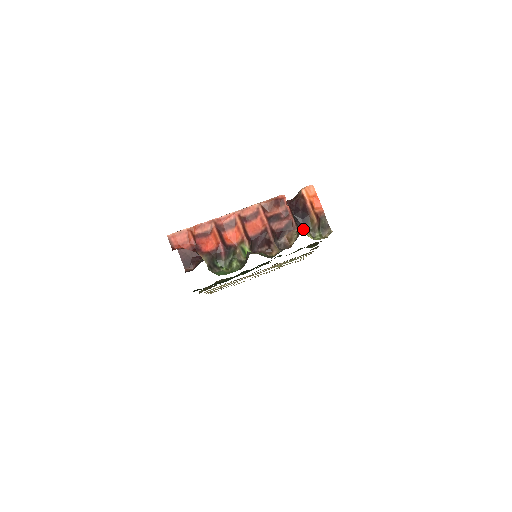
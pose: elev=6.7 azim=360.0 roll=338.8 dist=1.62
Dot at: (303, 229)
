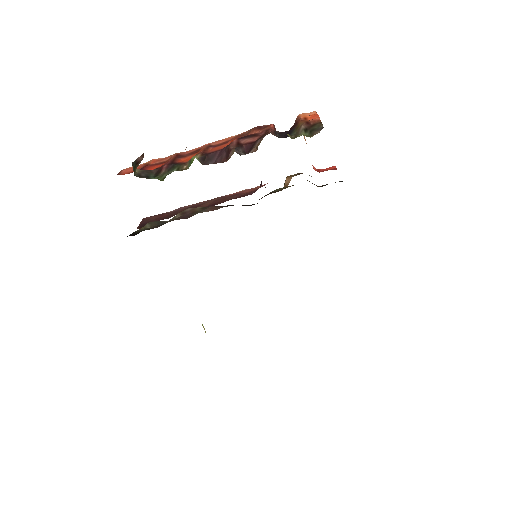
Dot at: (283, 137)
